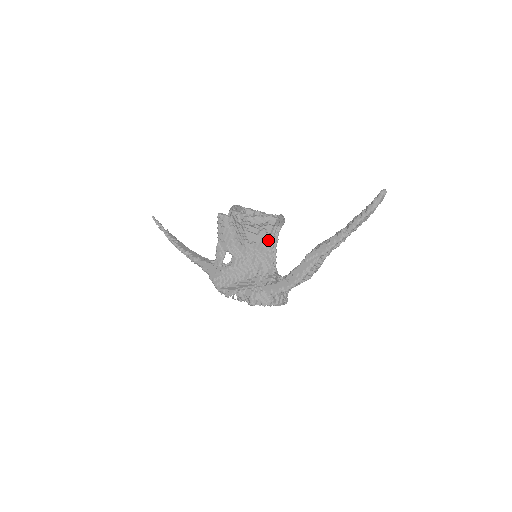
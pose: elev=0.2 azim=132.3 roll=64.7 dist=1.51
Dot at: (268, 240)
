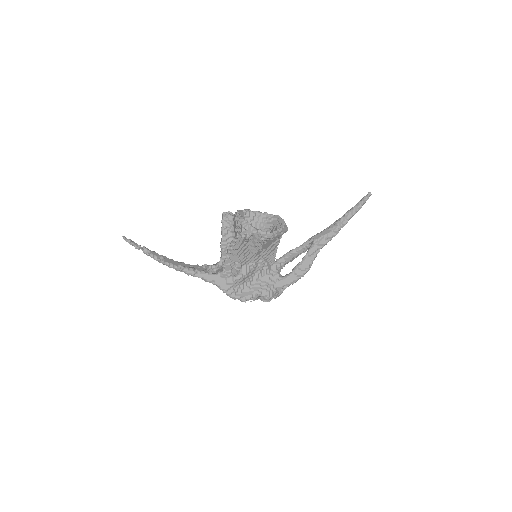
Dot at: (275, 244)
